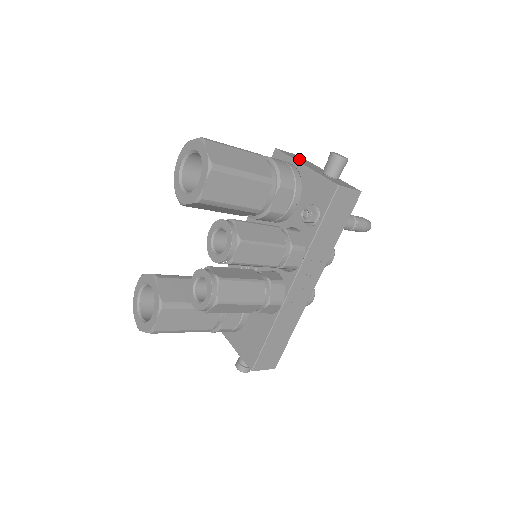
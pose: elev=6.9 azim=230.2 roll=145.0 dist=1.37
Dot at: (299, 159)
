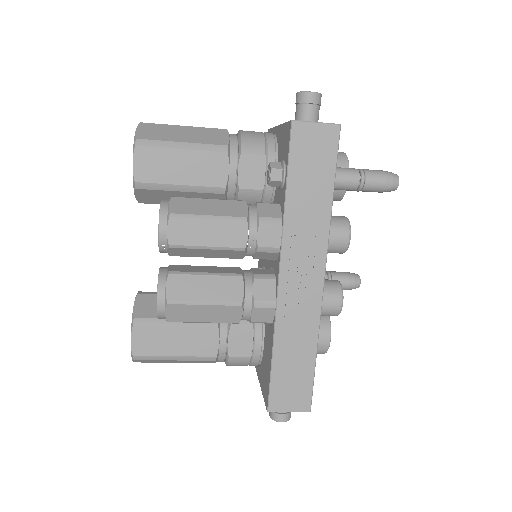
Dot at: occluded
